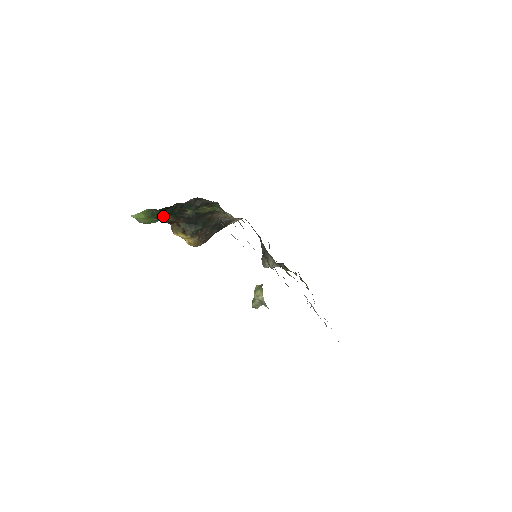
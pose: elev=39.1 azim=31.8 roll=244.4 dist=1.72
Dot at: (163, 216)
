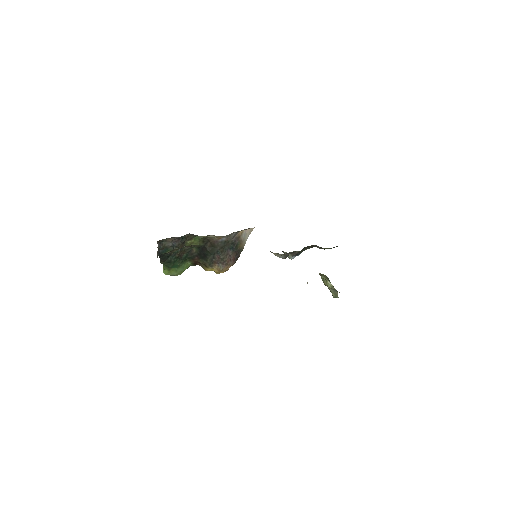
Dot at: (176, 264)
